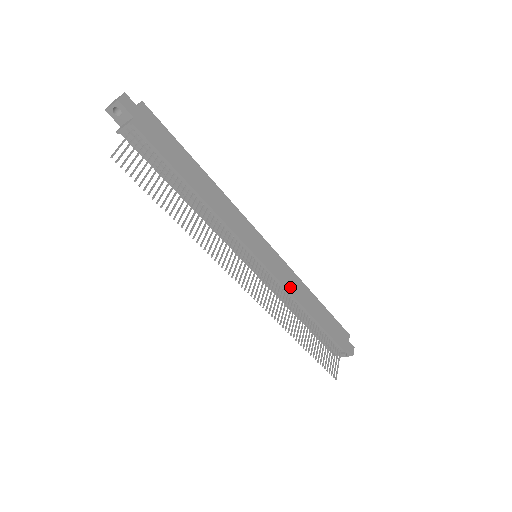
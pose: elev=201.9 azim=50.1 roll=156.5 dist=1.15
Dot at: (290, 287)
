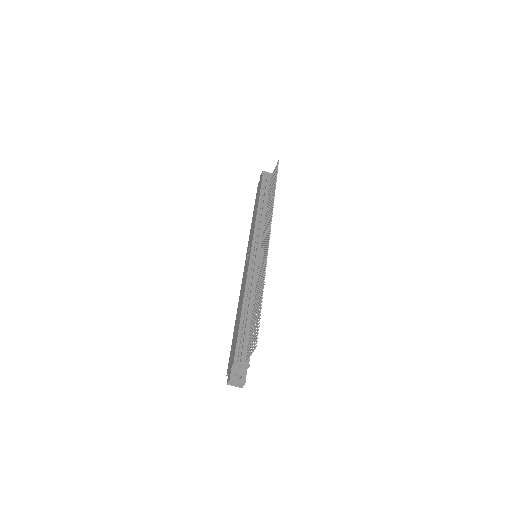
Dot at: occluded
